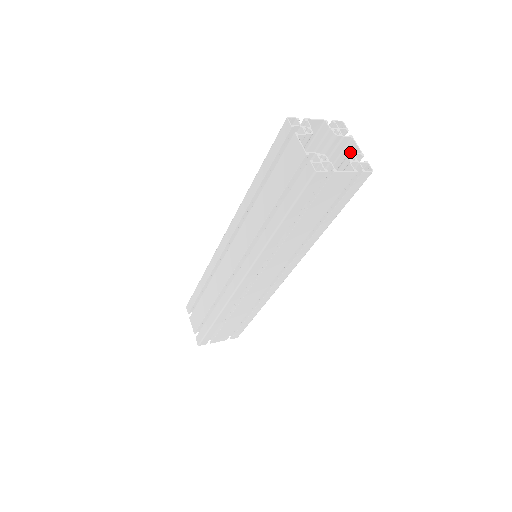
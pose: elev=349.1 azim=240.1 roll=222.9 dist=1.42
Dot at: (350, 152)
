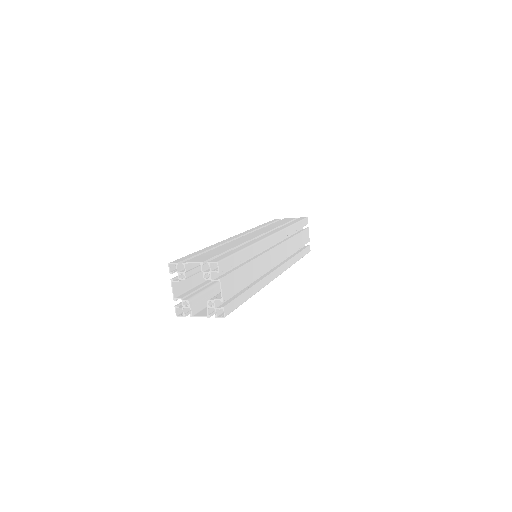
Dot at: (224, 286)
